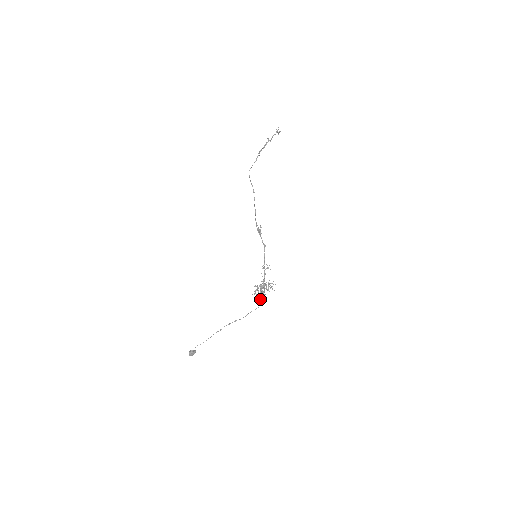
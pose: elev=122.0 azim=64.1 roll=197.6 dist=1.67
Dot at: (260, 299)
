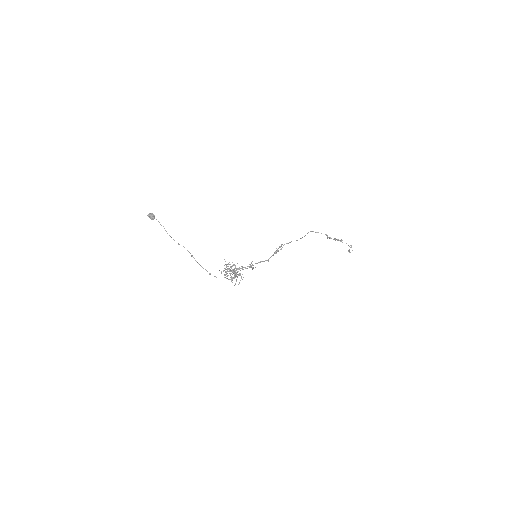
Dot at: occluded
